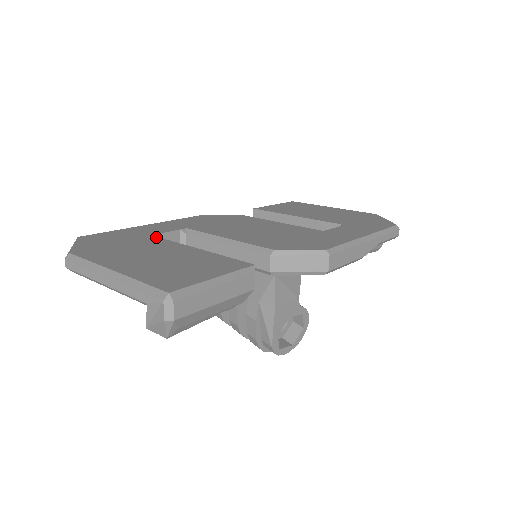
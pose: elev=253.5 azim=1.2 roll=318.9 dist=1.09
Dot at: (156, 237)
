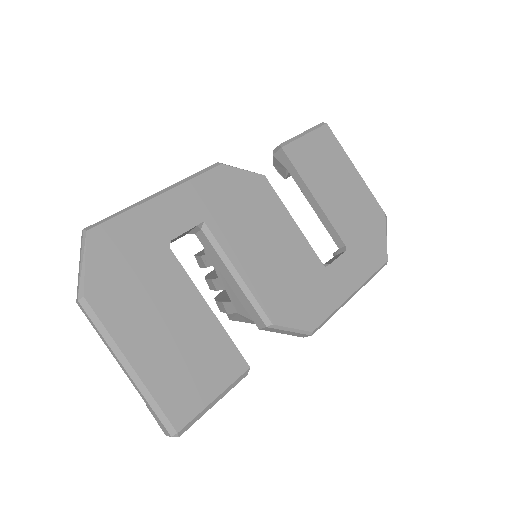
Dot at: (172, 254)
